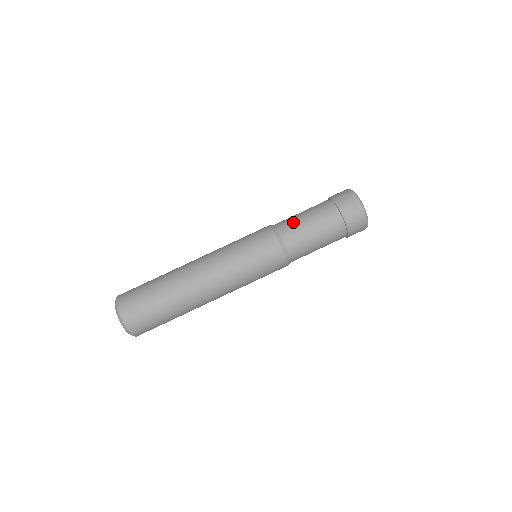
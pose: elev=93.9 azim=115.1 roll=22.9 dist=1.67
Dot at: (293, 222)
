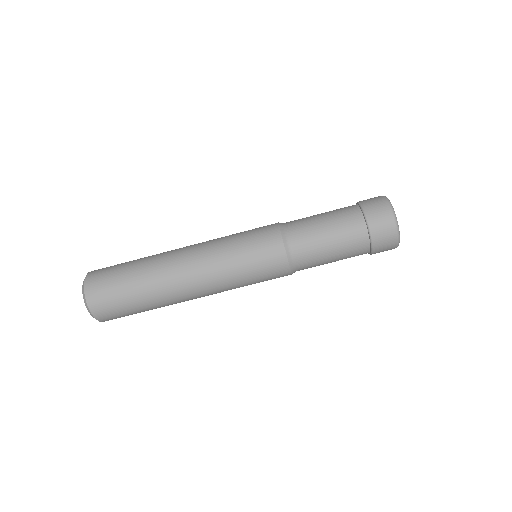
Dot at: (311, 243)
